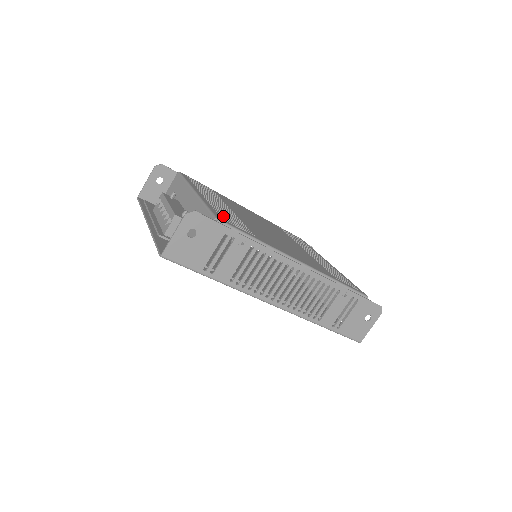
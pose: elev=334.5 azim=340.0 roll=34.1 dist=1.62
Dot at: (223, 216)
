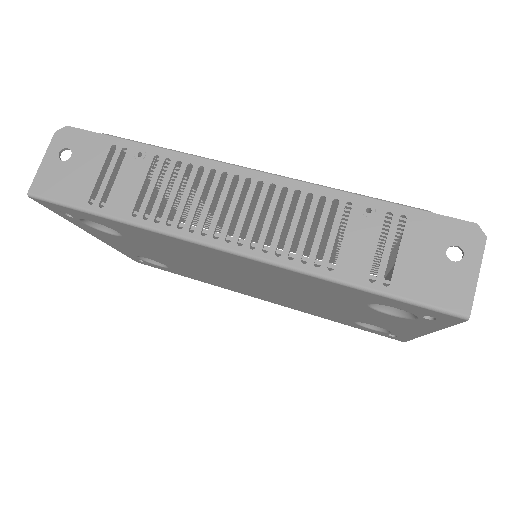
Dot at: occluded
